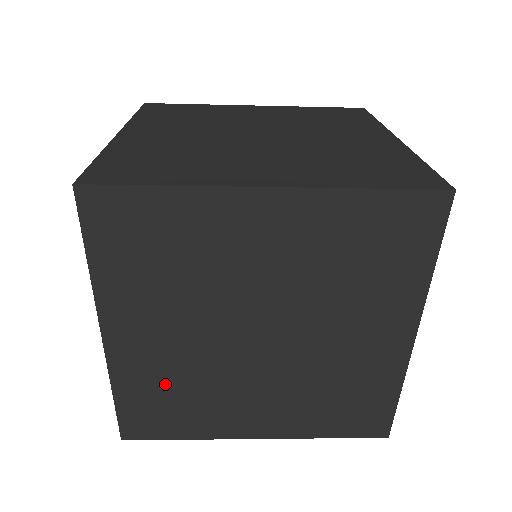
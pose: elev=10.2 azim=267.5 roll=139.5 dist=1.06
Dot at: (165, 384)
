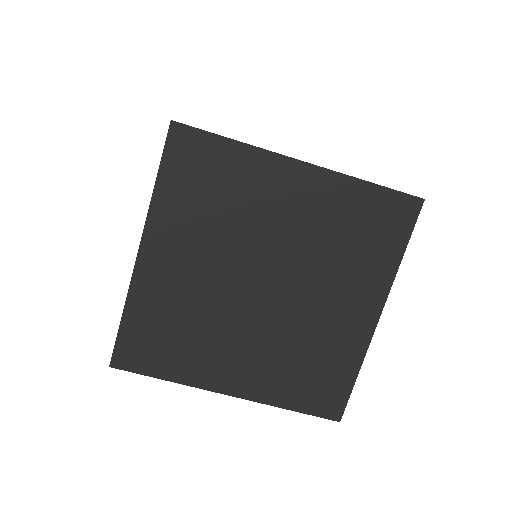
Dot at: (171, 314)
